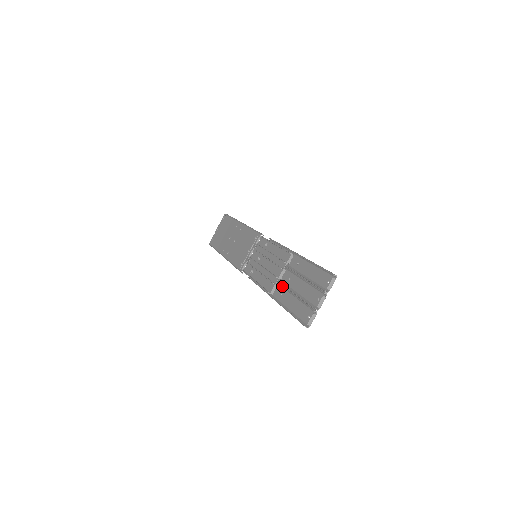
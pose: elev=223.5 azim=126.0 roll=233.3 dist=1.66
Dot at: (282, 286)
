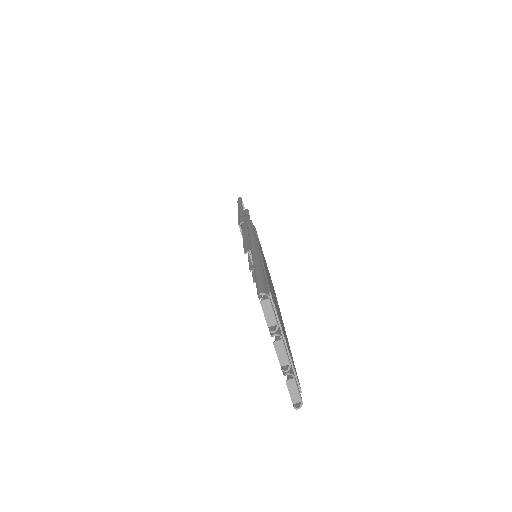
Dot at: occluded
